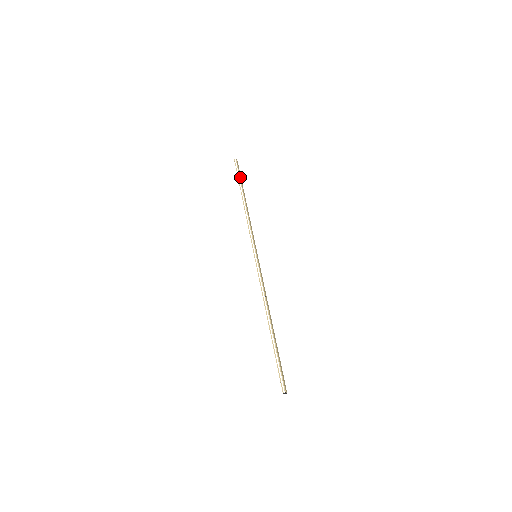
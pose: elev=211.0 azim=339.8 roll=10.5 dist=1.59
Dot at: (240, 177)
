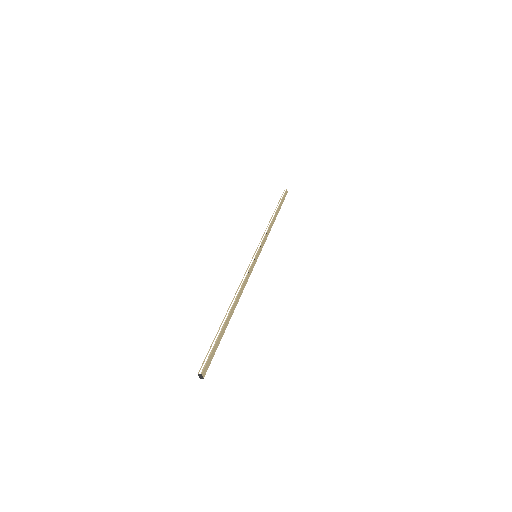
Dot at: (282, 201)
